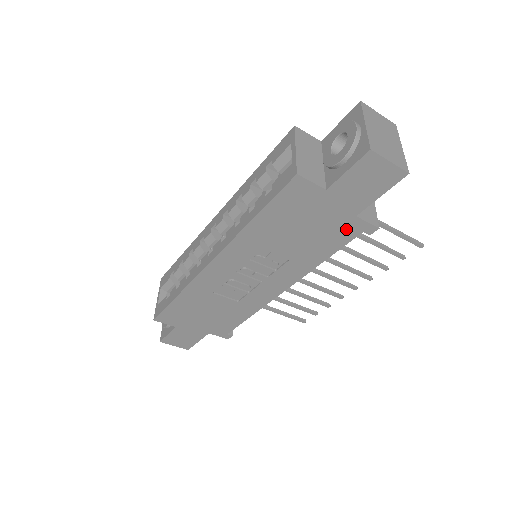
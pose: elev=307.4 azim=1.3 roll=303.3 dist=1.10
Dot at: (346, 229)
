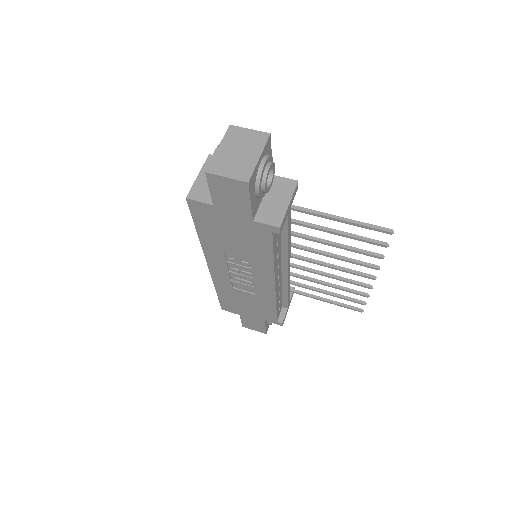
Dot at: (258, 232)
